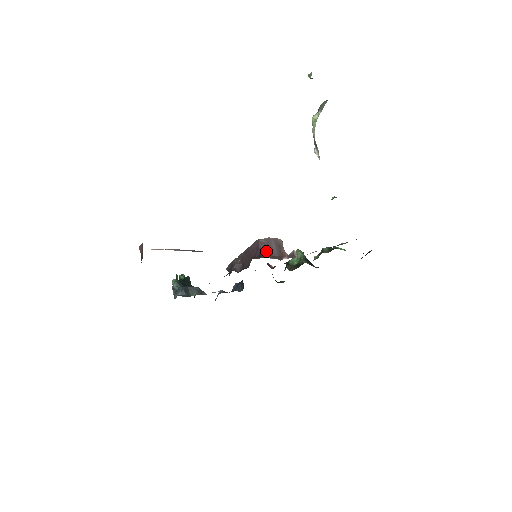
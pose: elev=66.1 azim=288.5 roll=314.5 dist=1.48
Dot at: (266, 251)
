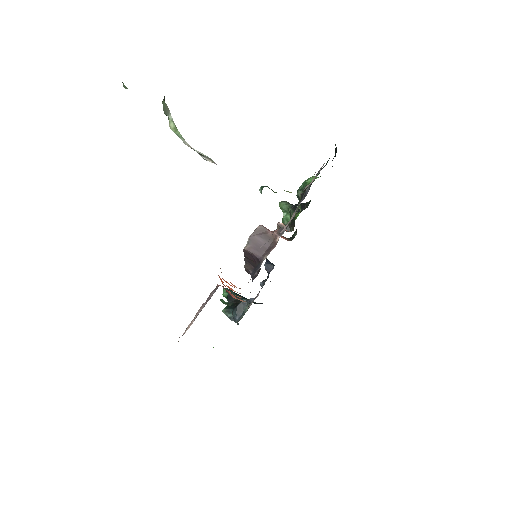
Dot at: (259, 252)
